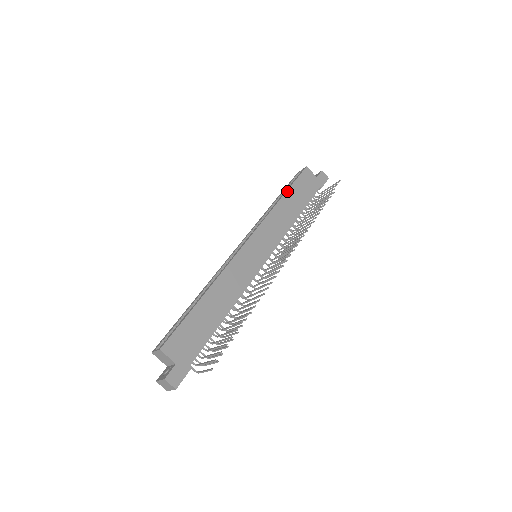
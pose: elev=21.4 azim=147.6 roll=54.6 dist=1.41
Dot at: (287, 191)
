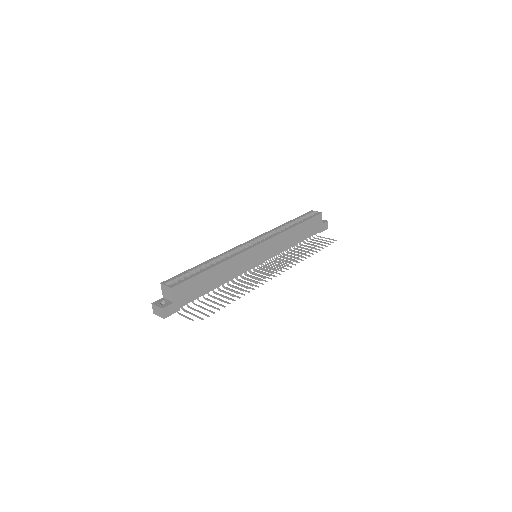
Dot at: (301, 223)
